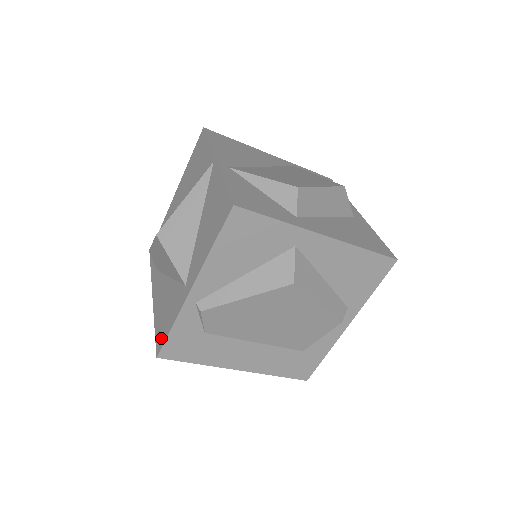
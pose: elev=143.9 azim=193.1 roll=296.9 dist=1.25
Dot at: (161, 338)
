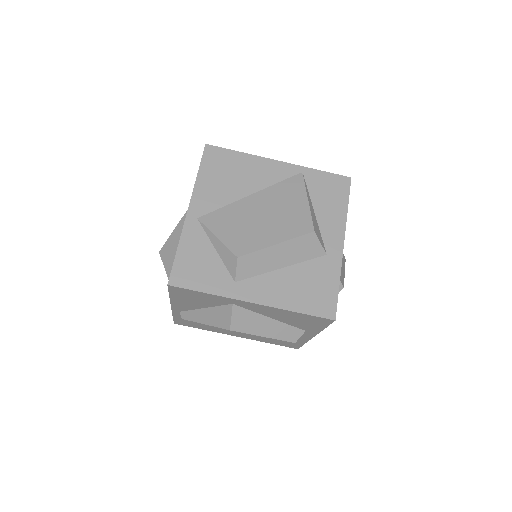
Dot at: occluded
